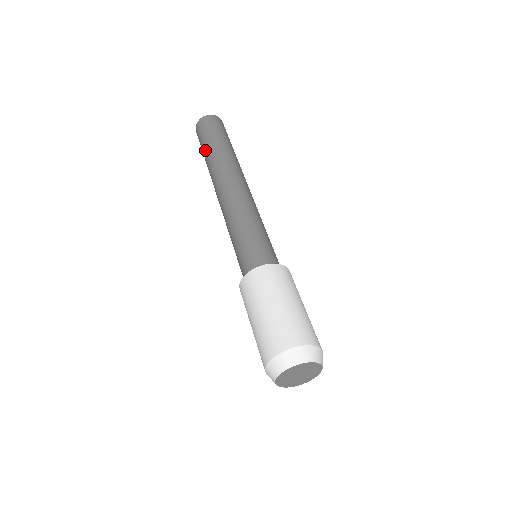
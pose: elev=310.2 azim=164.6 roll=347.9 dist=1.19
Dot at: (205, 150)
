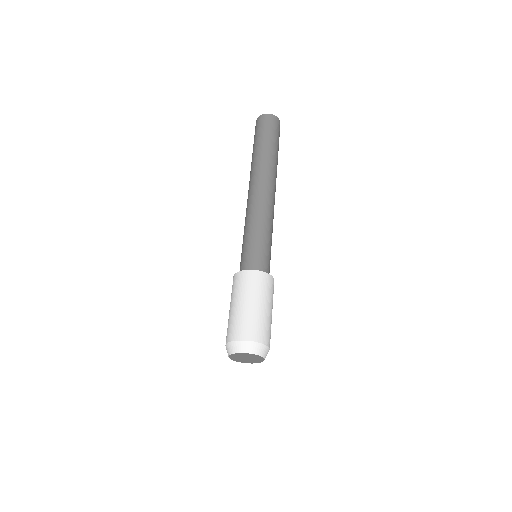
Dot at: (255, 146)
